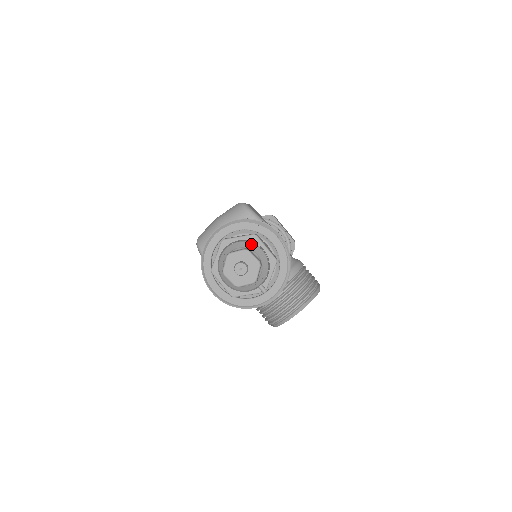
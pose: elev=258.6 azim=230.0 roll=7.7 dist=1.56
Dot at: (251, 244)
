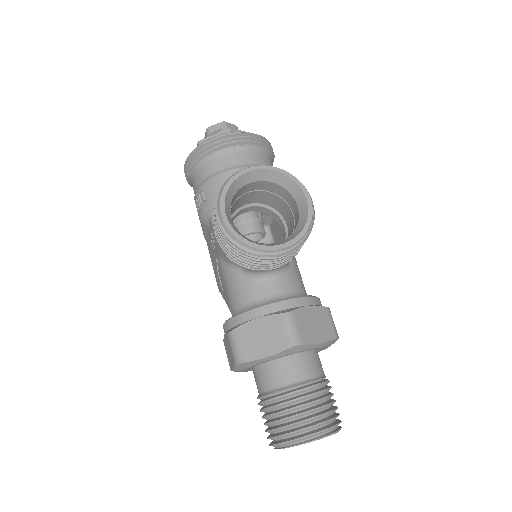
Dot at: occluded
